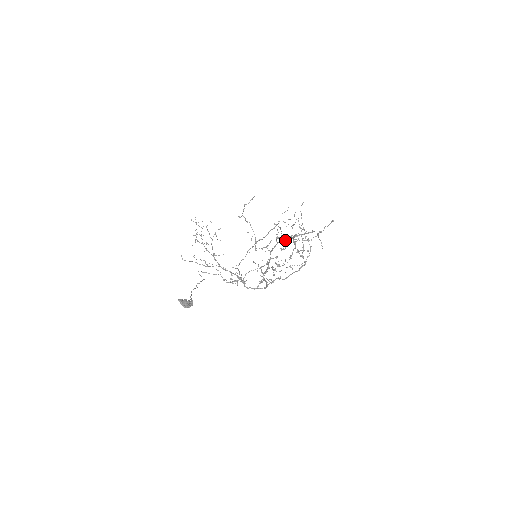
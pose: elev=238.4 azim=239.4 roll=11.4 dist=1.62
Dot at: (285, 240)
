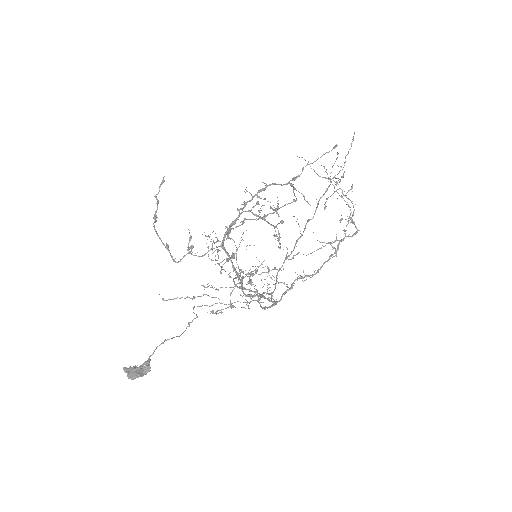
Dot at: occluded
